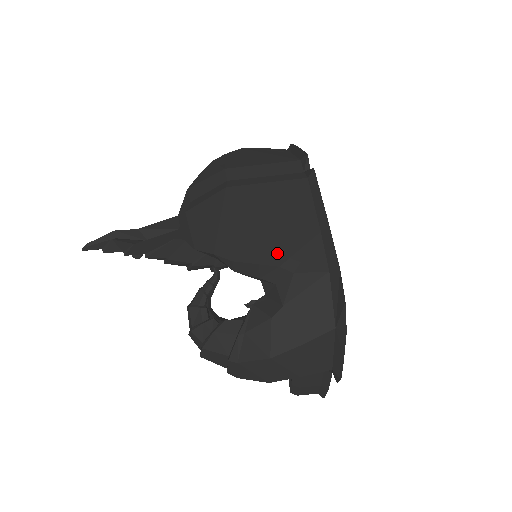
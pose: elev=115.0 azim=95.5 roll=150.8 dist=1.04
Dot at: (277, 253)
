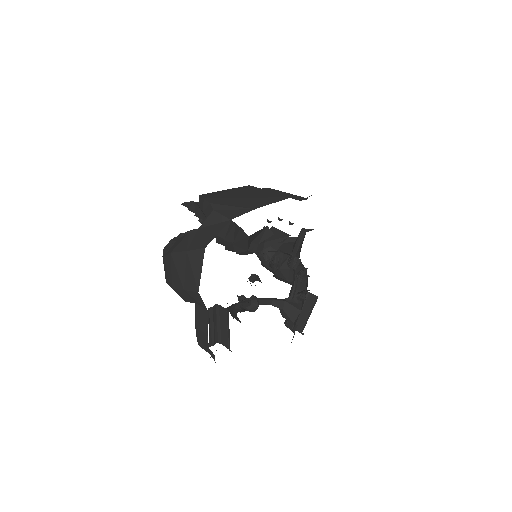
Dot at: (219, 201)
